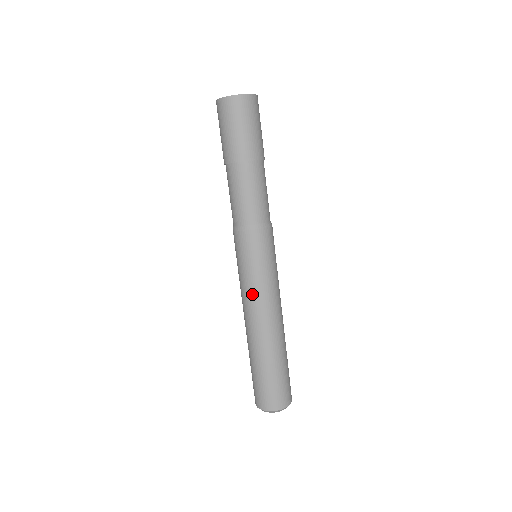
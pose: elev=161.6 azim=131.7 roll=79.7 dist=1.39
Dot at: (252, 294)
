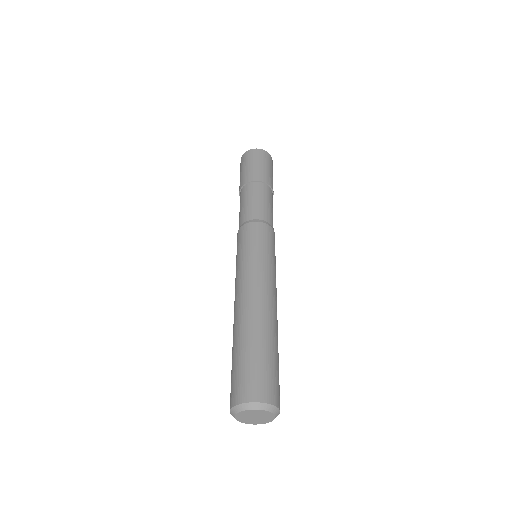
Dot at: (237, 278)
